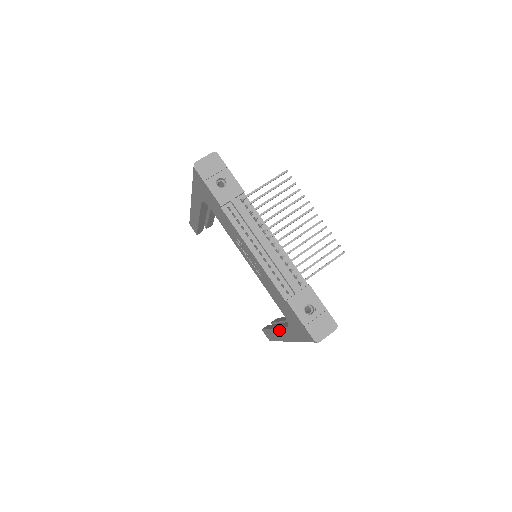
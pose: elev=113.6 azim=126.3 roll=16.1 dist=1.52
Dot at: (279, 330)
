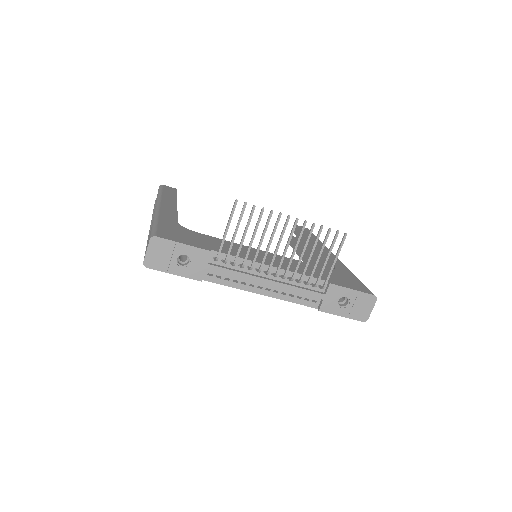
Dot at: occluded
